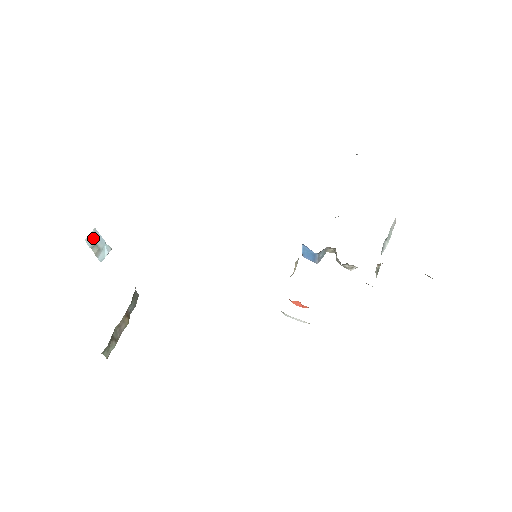
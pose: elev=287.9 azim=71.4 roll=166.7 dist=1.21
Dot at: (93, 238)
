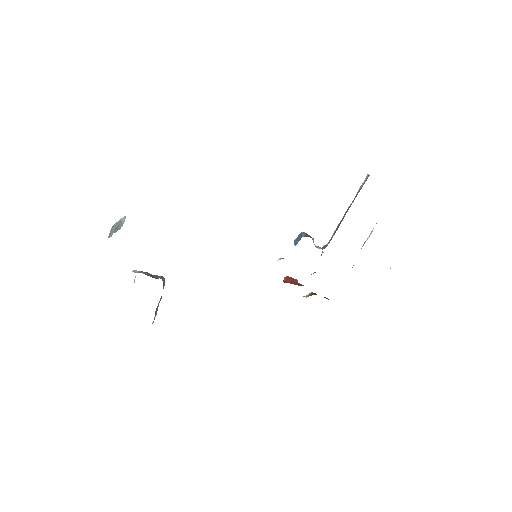
Dot at: (112, 230)
